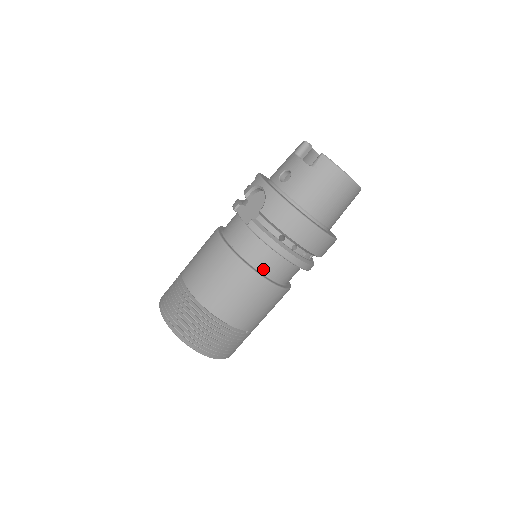
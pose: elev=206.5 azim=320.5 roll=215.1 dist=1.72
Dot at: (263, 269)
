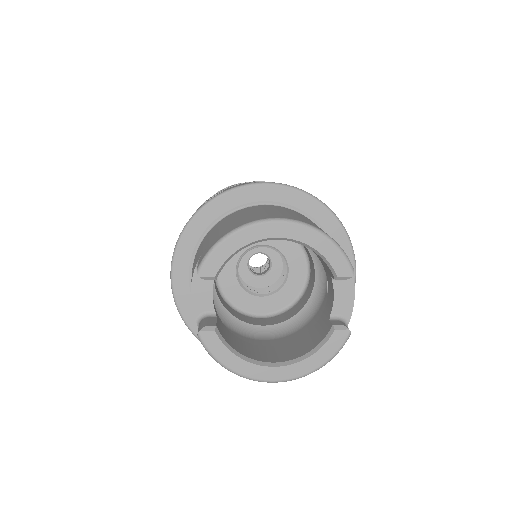
Dot at: occluded
